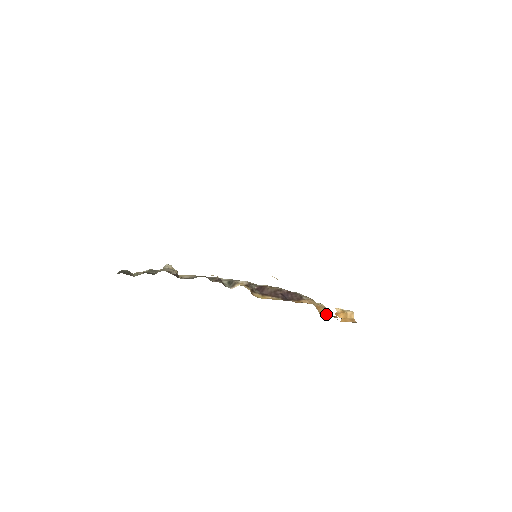
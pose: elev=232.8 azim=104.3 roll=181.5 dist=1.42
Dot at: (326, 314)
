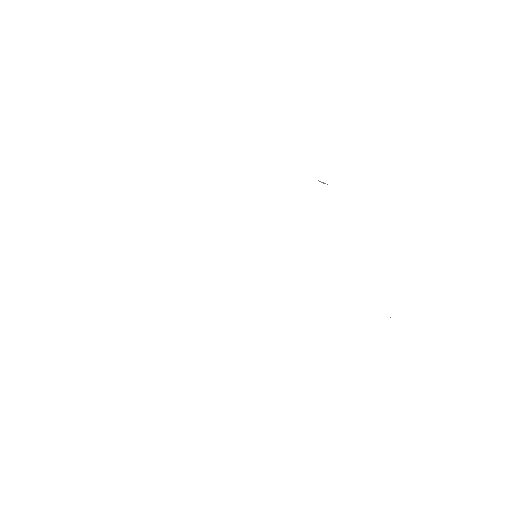
Dot at: occluded
